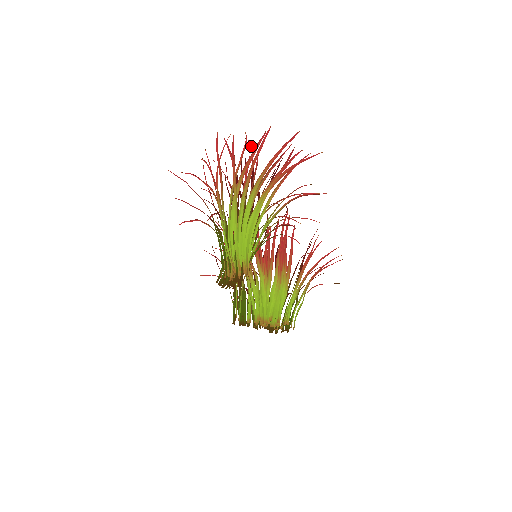
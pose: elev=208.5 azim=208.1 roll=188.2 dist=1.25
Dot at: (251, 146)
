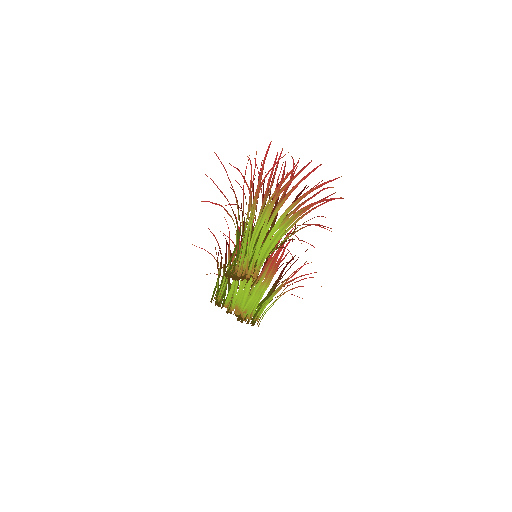
Dot at: (293, 165)
